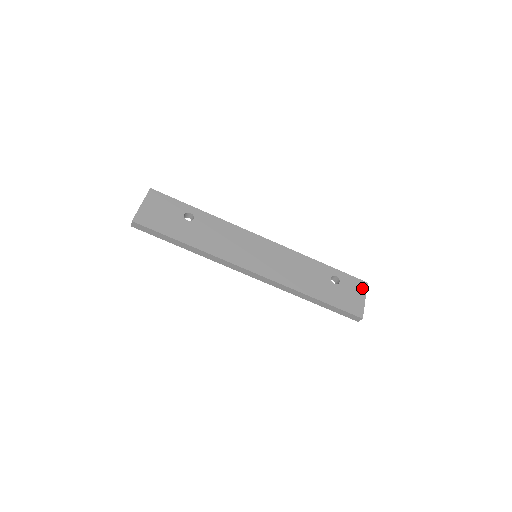
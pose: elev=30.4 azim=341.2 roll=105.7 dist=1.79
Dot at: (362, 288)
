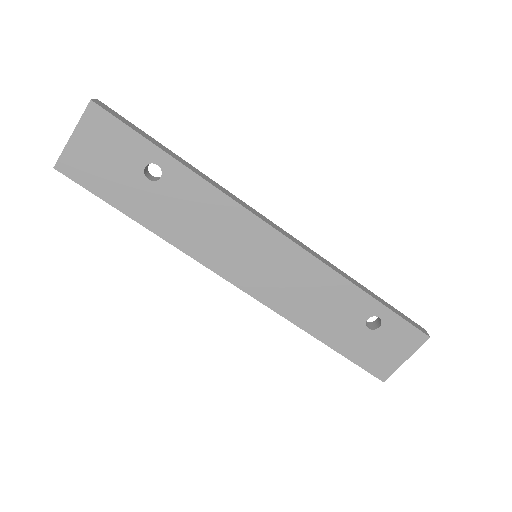
Dot at: (414, 343)
